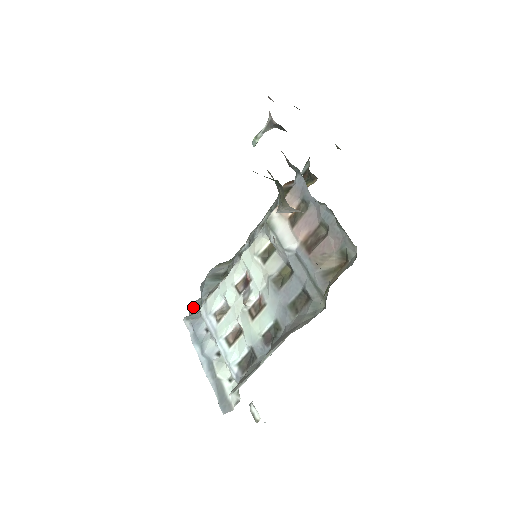
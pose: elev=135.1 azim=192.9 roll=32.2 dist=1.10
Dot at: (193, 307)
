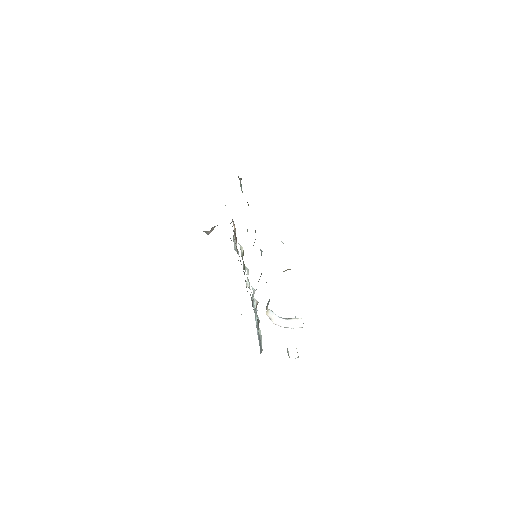
Dot at: occluded
